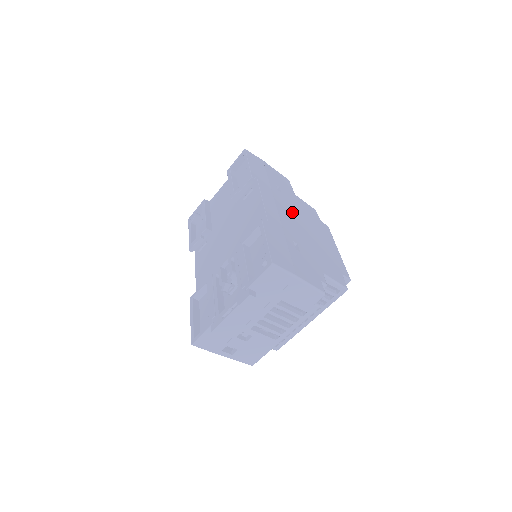
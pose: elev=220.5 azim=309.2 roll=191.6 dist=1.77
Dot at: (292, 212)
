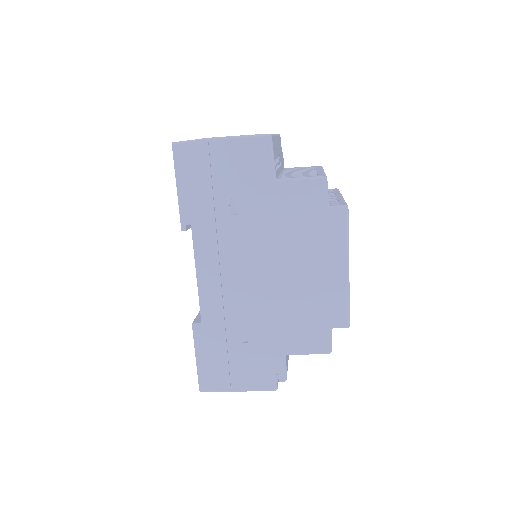
Dot at: (253, 254)
